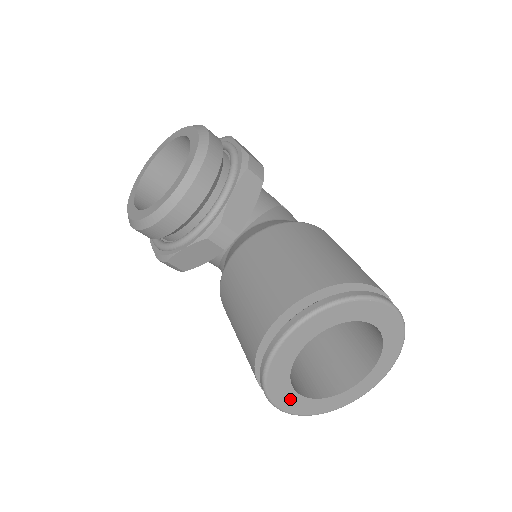
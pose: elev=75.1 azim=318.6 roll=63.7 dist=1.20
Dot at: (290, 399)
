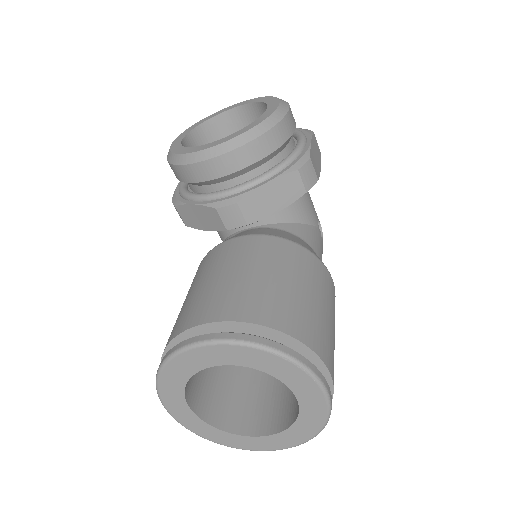
Dot at: (177, 403)
